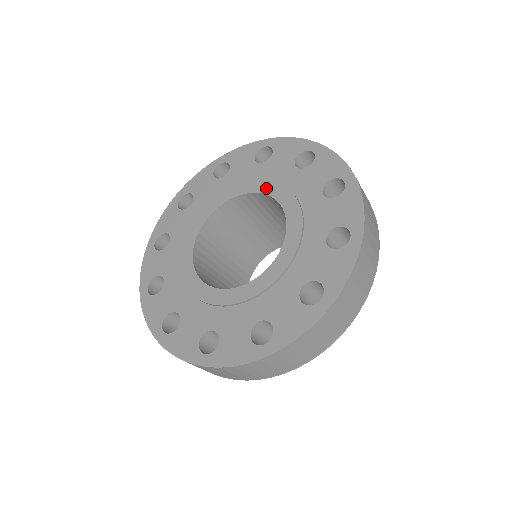
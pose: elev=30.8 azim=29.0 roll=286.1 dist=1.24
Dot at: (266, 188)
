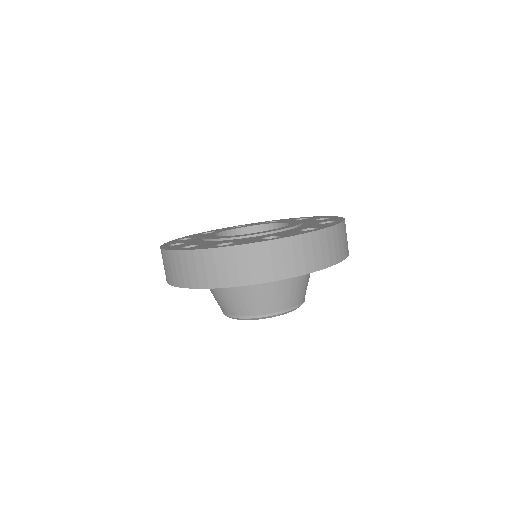
Dot at: (275, 222)
